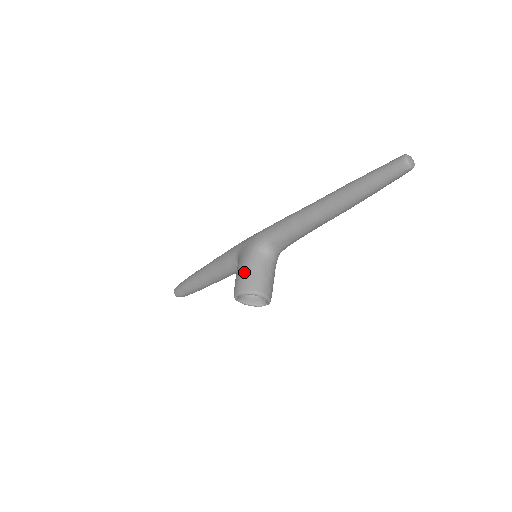
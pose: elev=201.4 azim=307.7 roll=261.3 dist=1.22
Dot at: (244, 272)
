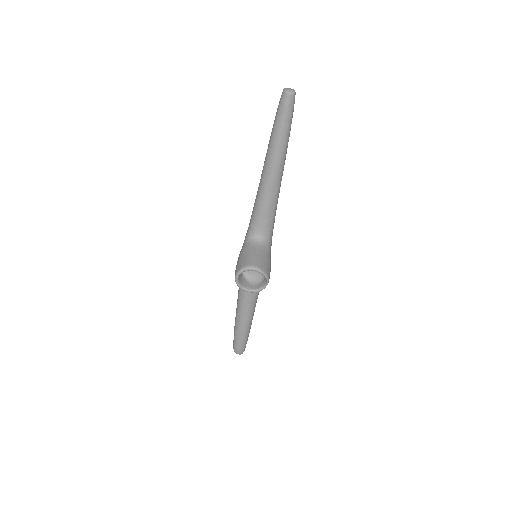
Dot at: (238, 261)
